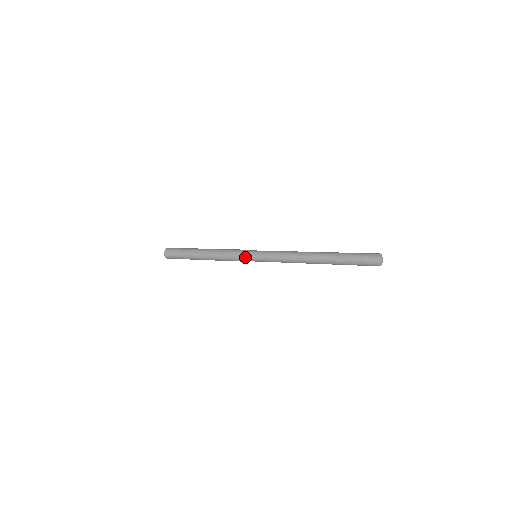
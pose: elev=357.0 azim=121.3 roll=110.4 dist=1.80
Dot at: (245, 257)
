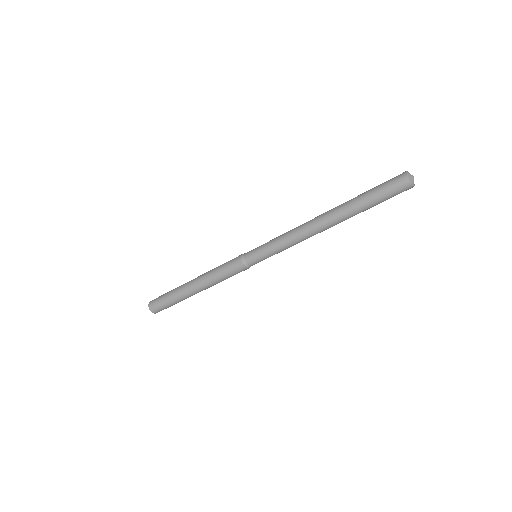
Dot at: (243, 254)
